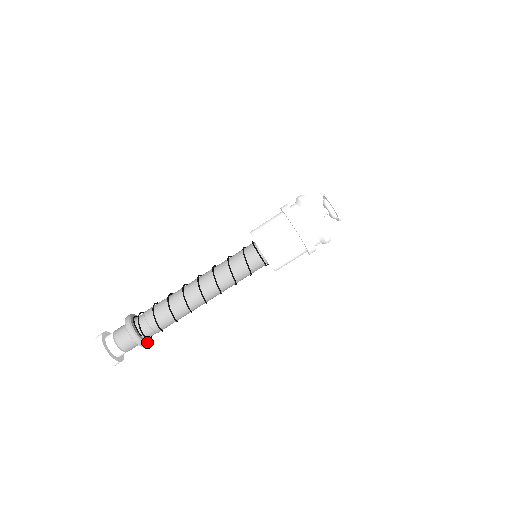
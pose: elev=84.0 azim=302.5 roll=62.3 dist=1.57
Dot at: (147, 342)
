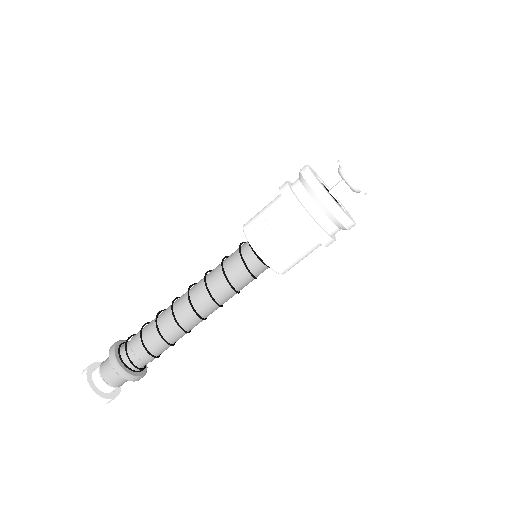
Dot at: occluded
